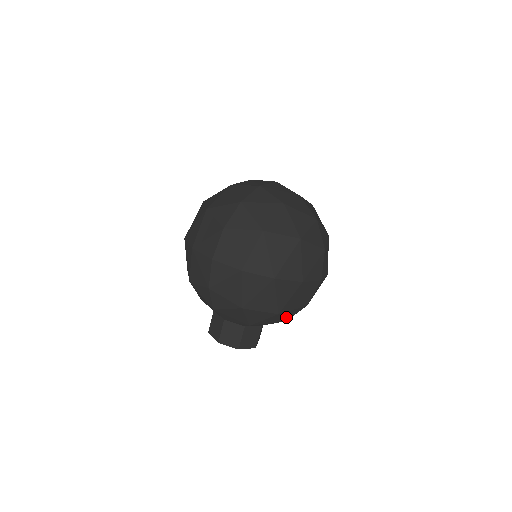
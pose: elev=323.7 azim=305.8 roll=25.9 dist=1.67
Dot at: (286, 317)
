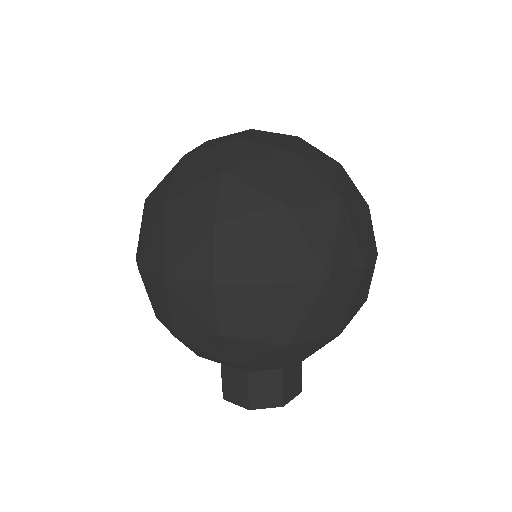
Dot at: occluded
